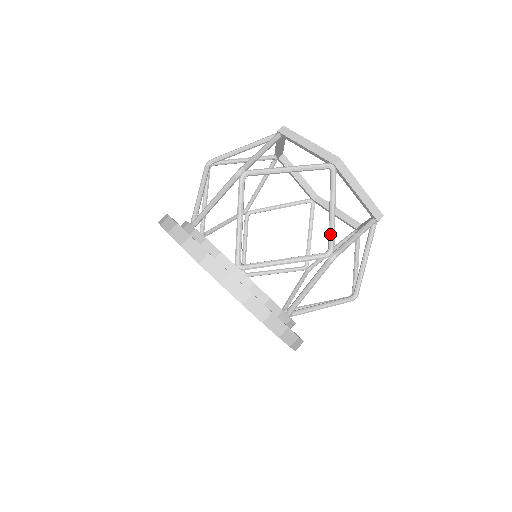
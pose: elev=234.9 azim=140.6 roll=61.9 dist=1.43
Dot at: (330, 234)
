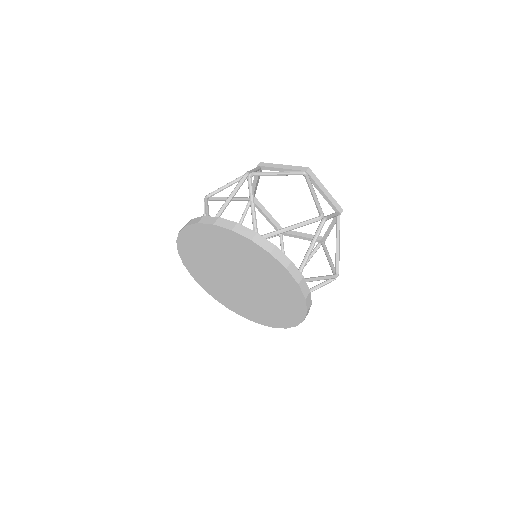
Dot at: occluded
